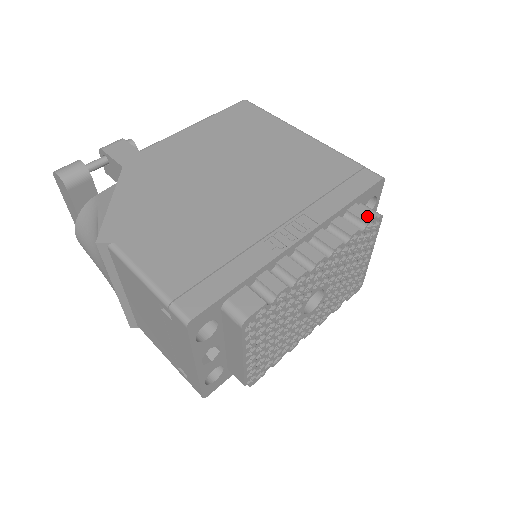
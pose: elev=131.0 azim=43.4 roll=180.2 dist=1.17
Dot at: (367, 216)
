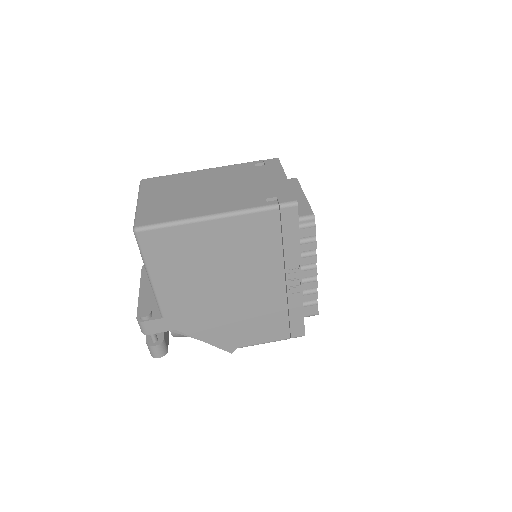
Dot at: (312, 232)
